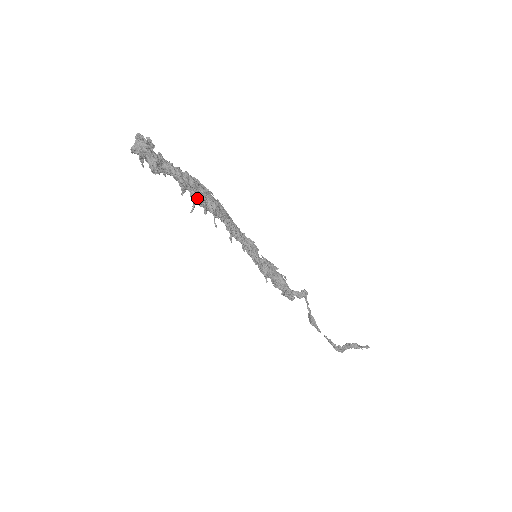
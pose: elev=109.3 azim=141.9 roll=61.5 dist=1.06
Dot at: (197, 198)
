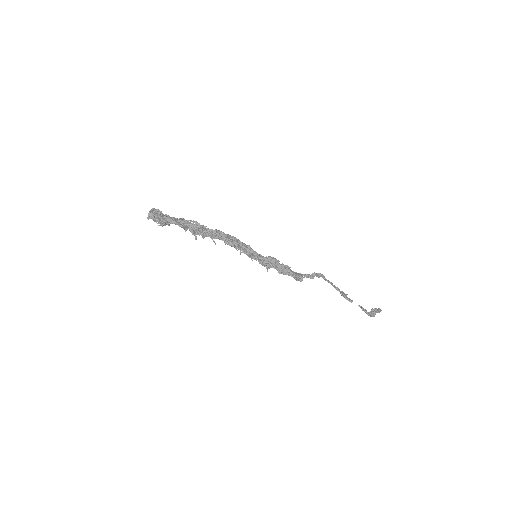
Dot at: (193, 232)
